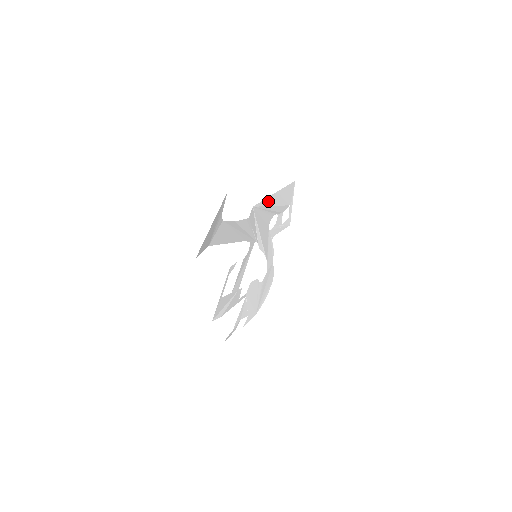
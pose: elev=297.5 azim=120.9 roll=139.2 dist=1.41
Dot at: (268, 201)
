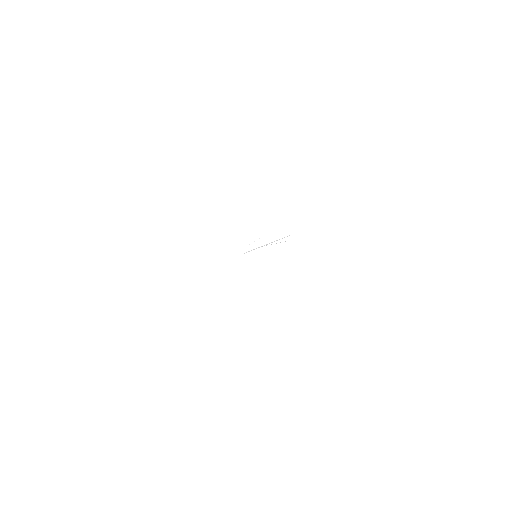
Dot at: occluded
